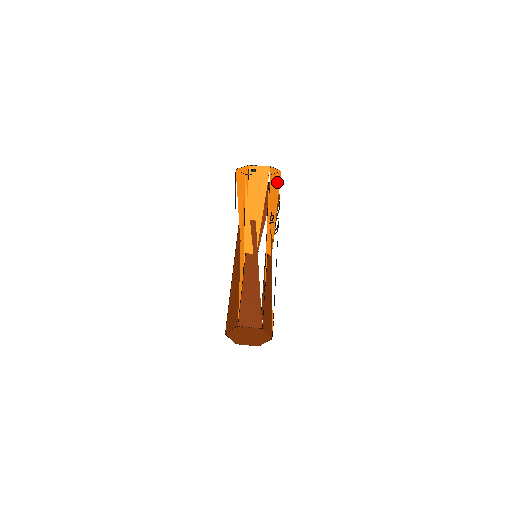
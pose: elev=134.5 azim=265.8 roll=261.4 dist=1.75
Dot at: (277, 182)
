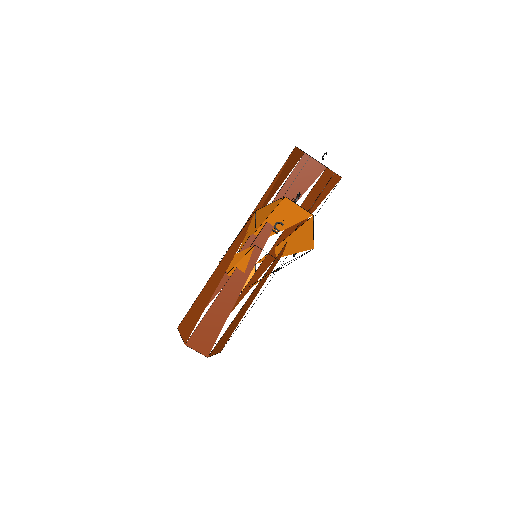
Dot at: (307, 243)
